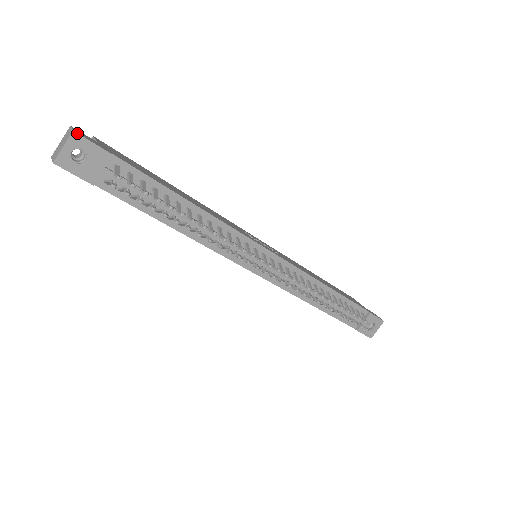
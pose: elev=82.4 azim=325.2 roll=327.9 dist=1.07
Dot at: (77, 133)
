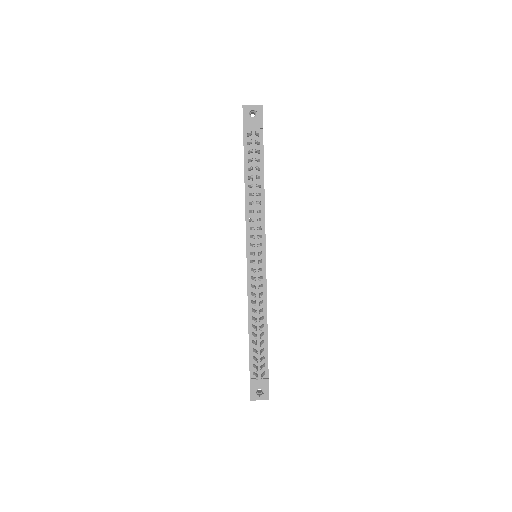
Dot at: occluded
